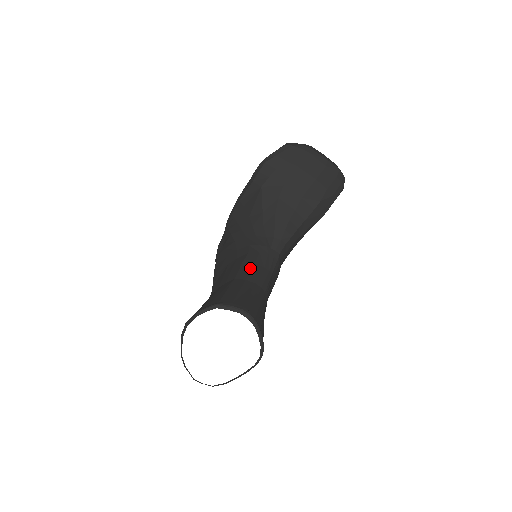
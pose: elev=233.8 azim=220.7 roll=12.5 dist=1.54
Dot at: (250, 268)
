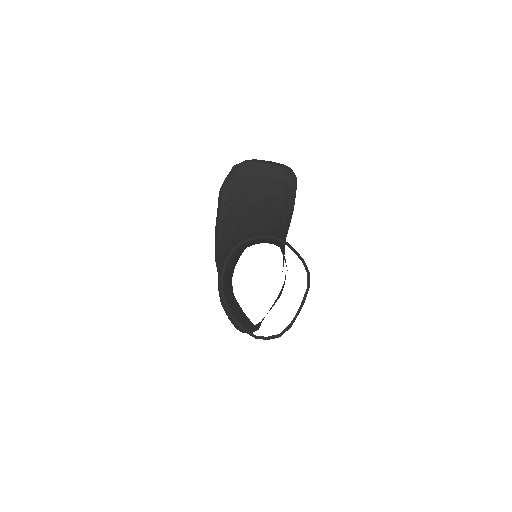
Dot at: occluded
